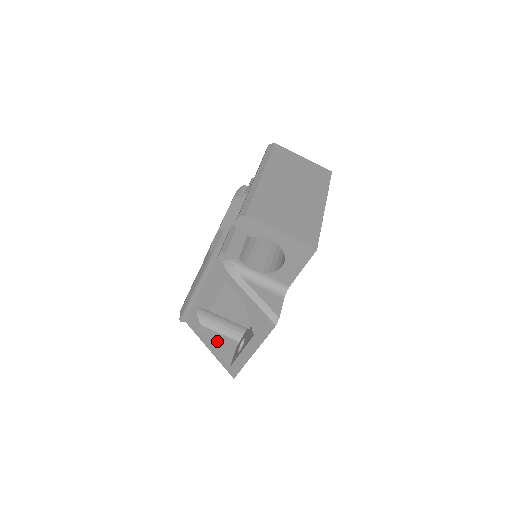
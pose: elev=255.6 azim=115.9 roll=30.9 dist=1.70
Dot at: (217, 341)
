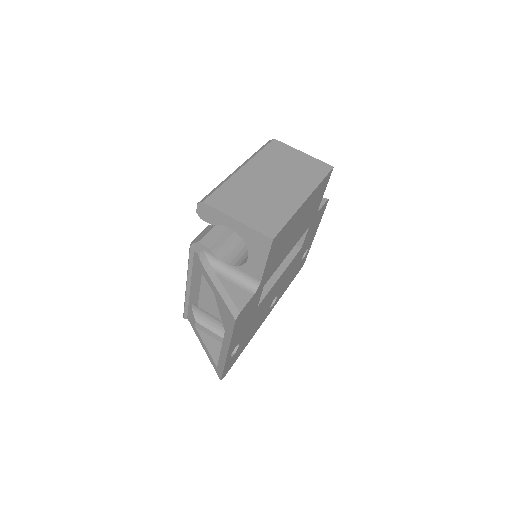
Dot at: (211, 340)
